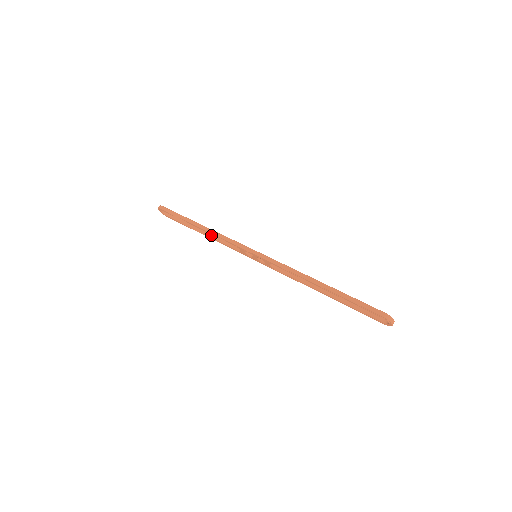
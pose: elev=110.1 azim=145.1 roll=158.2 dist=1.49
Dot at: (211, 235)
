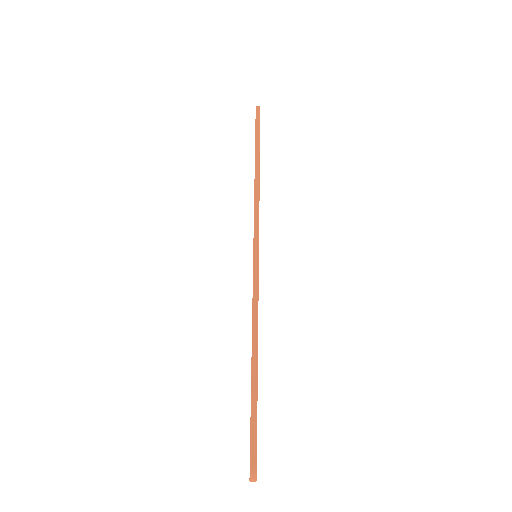
Dot at: occluded
